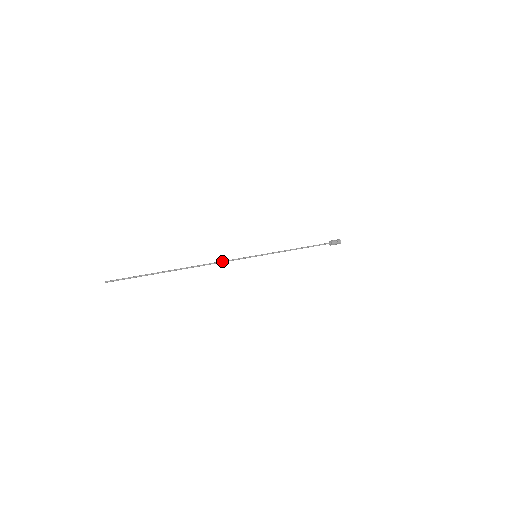
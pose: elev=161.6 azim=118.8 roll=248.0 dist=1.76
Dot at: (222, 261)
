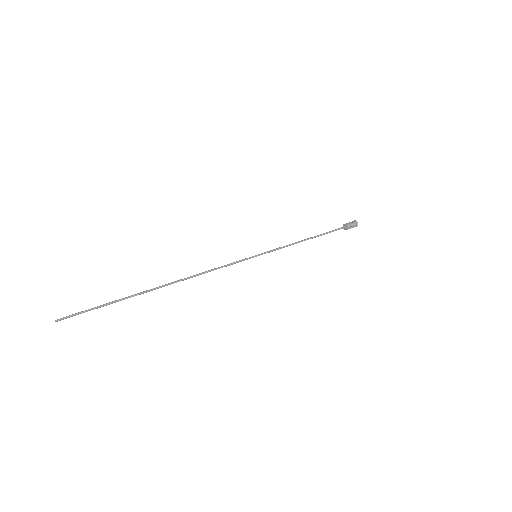
Dot at: (213, 269)
